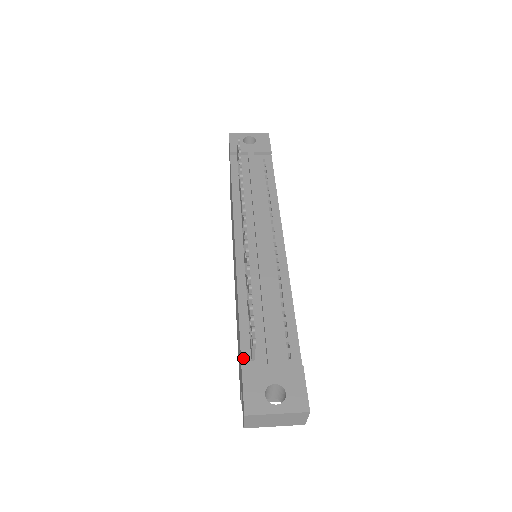
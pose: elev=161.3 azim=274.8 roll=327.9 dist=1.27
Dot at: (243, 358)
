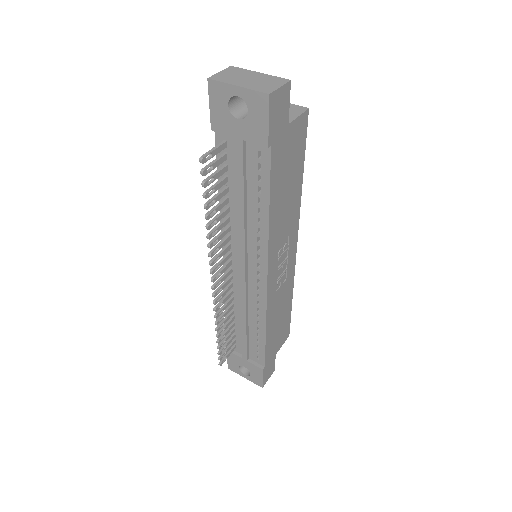
Dot at: occluded
